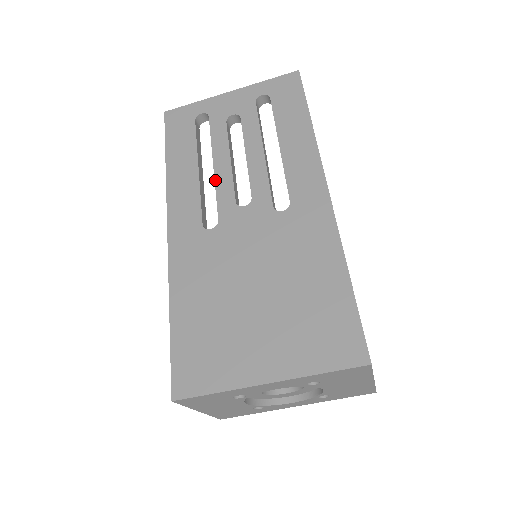
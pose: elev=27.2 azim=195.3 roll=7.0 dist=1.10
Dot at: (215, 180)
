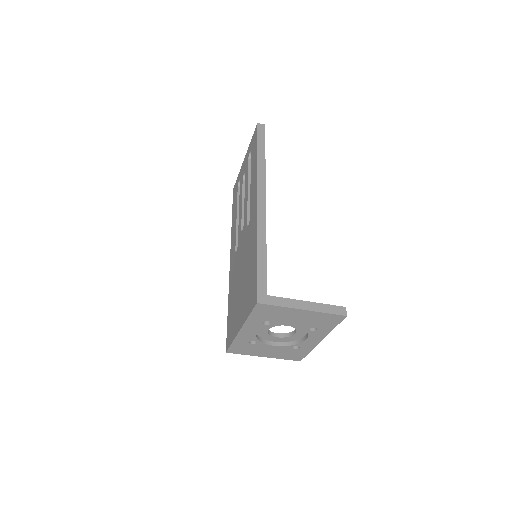
Dot at: (239, 220)
